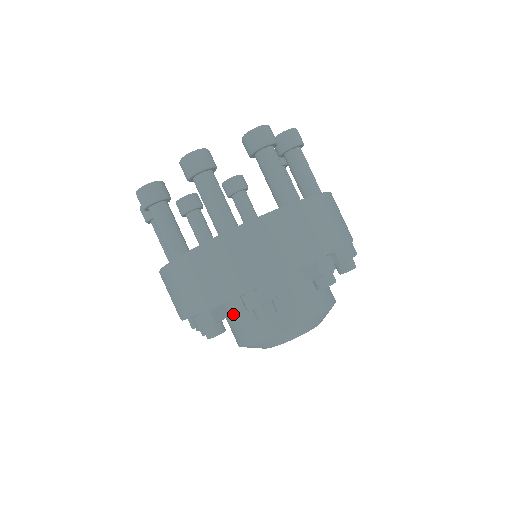
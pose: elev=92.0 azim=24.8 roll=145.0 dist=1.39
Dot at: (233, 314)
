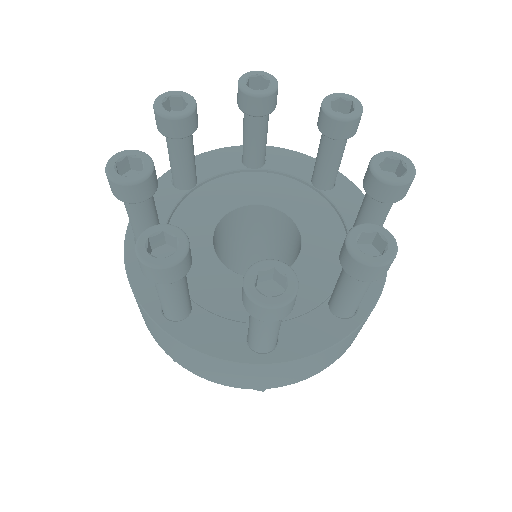
Dot at: occluded
